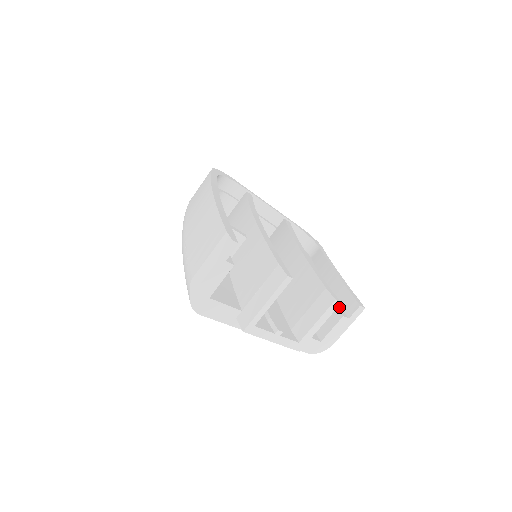
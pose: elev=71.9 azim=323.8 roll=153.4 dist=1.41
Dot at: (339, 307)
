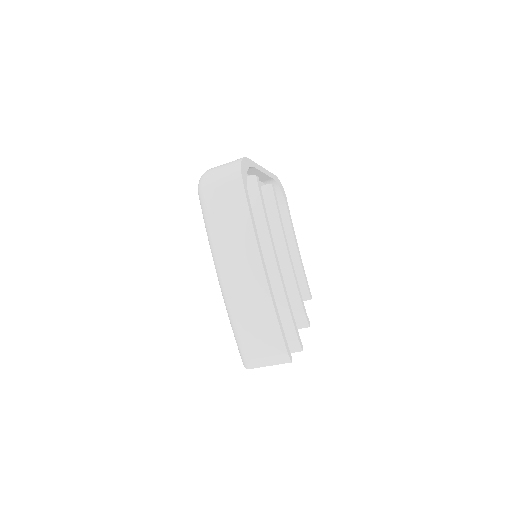
Dot at: occluded
